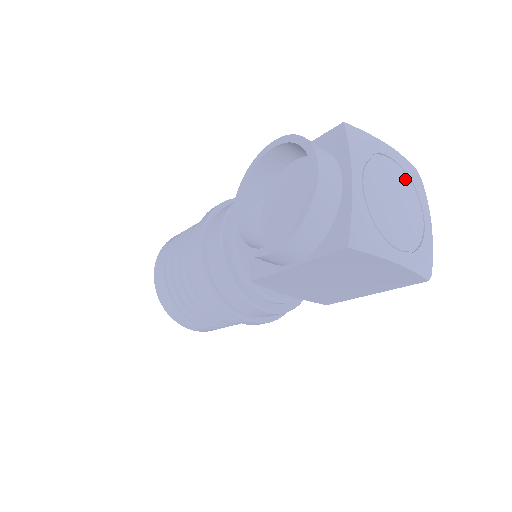
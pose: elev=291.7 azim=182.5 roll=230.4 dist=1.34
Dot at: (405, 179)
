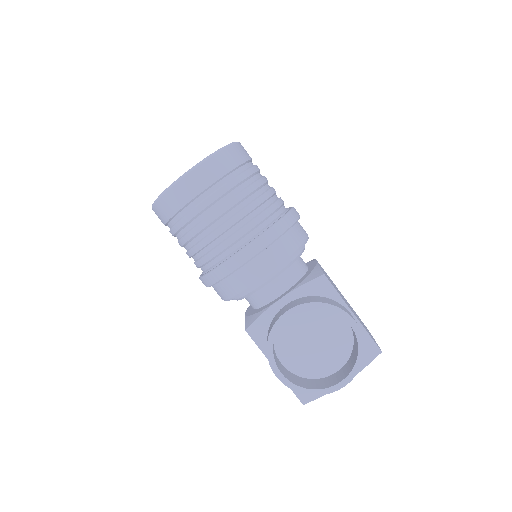
Dot at: occluded
